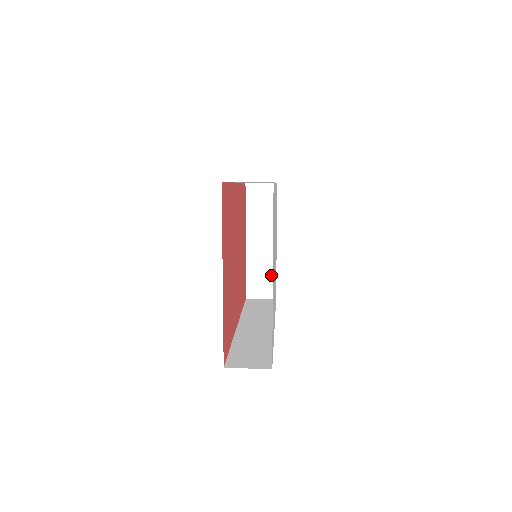
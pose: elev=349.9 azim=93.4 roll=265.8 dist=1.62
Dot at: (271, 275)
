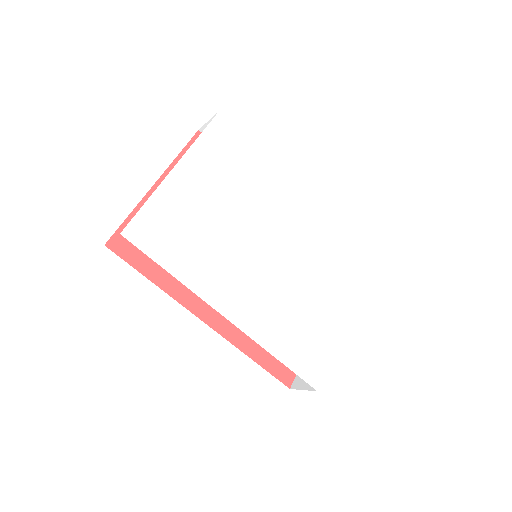
Dot at: occluded
